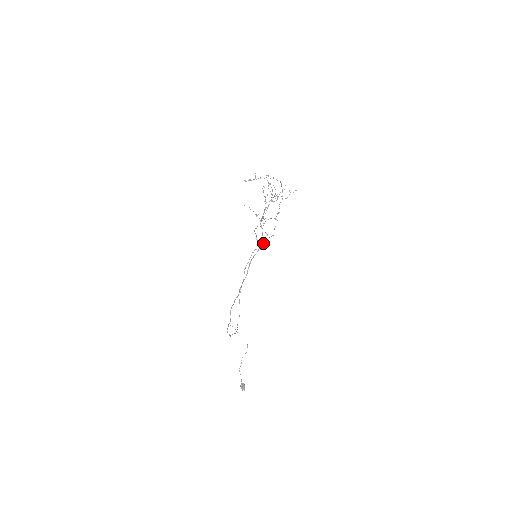
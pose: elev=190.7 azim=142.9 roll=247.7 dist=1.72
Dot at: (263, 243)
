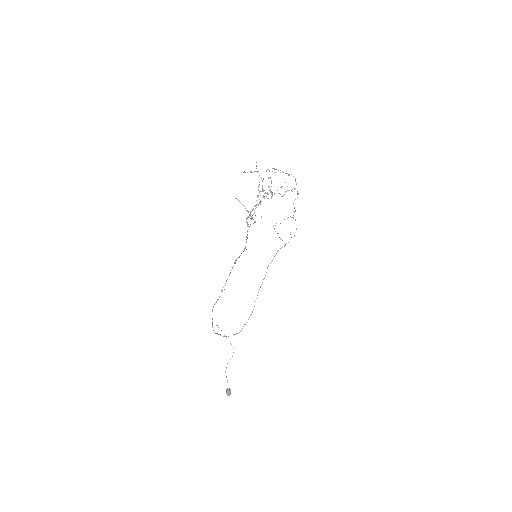
Dot at: (286, 243)
